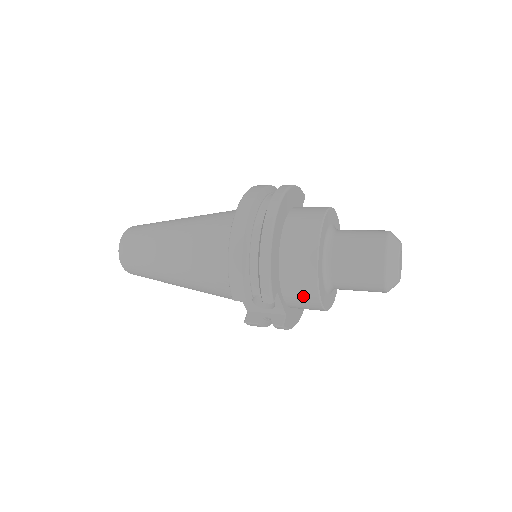
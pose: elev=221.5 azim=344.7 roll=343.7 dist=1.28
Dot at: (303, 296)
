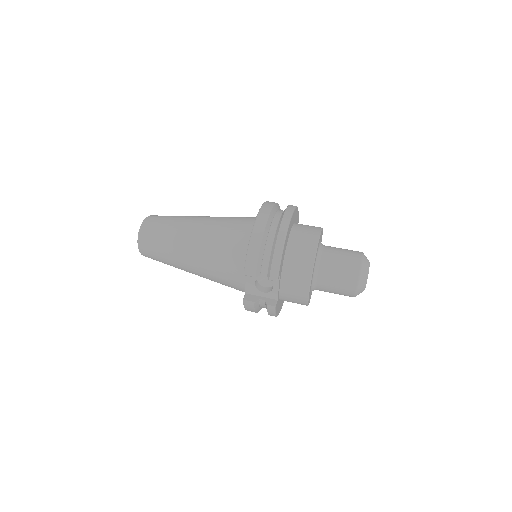
Dot at: (297, 284)
